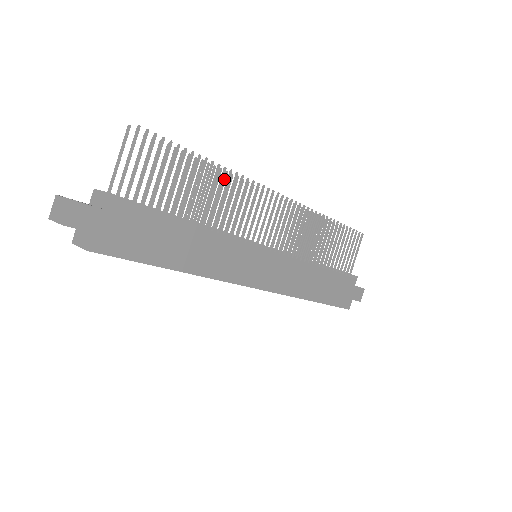
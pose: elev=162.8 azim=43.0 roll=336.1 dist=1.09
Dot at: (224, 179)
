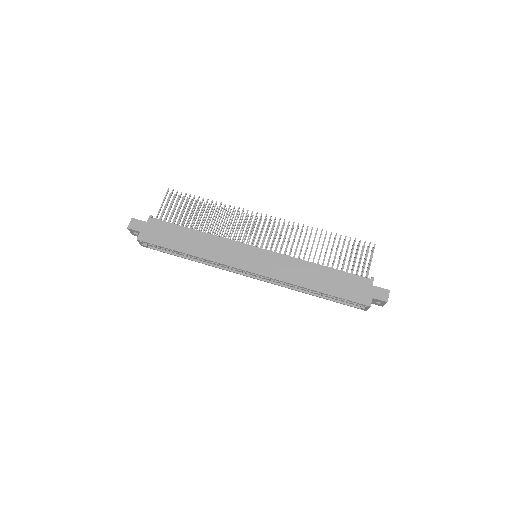
Dot at: (229, 213)
